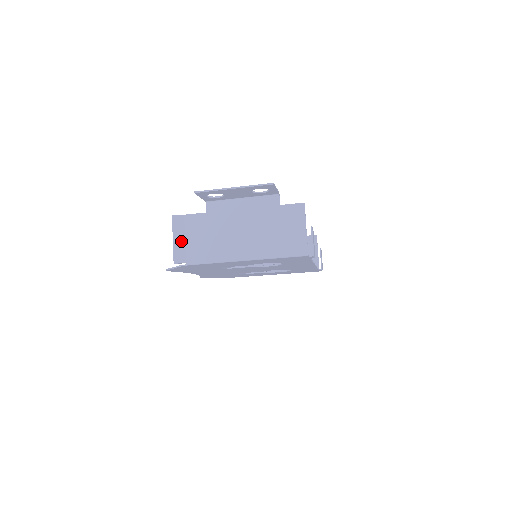
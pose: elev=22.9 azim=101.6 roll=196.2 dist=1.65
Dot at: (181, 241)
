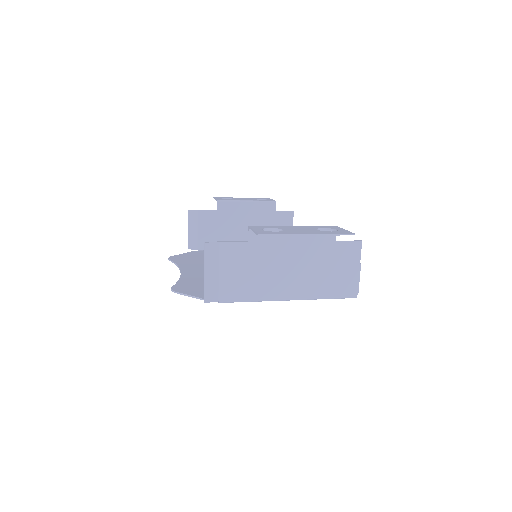
Dot at: (214, 275)
